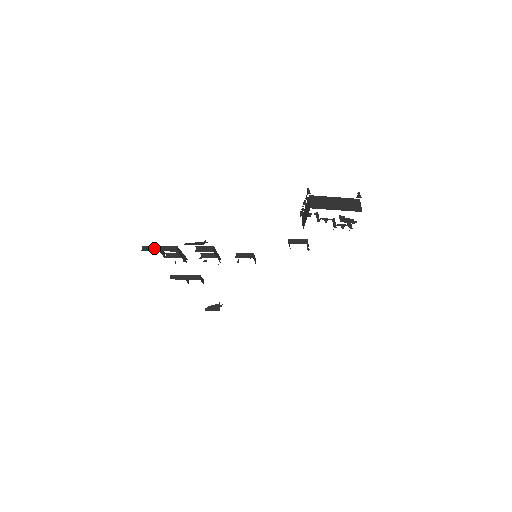
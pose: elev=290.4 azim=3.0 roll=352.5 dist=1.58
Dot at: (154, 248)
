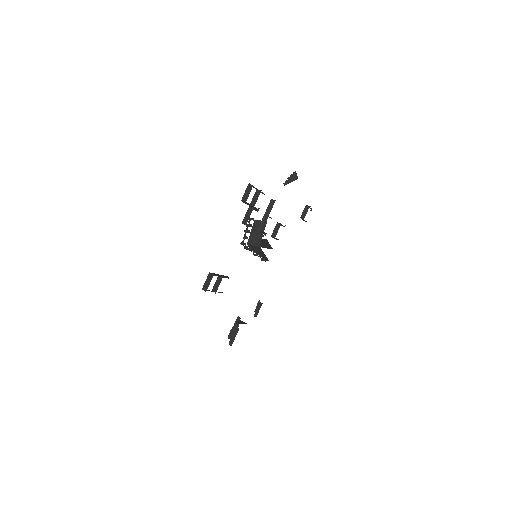
Dot at: (255, 188)
